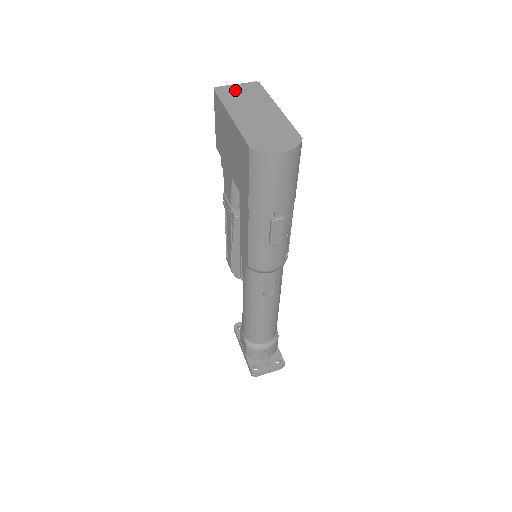
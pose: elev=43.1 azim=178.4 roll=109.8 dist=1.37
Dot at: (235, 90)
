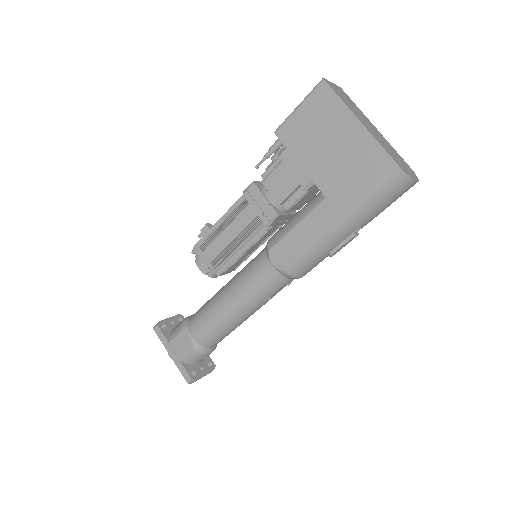
Dot at: (338, 90)
